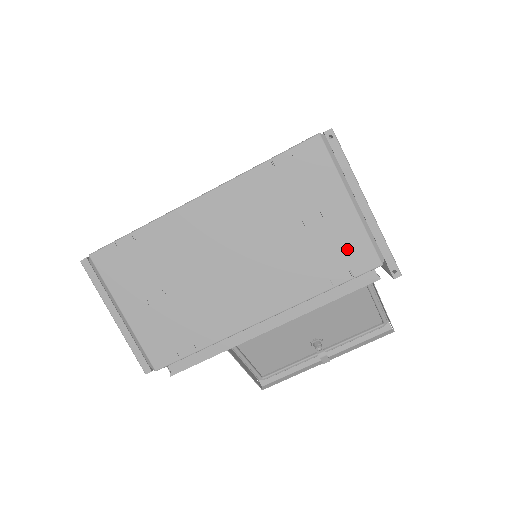
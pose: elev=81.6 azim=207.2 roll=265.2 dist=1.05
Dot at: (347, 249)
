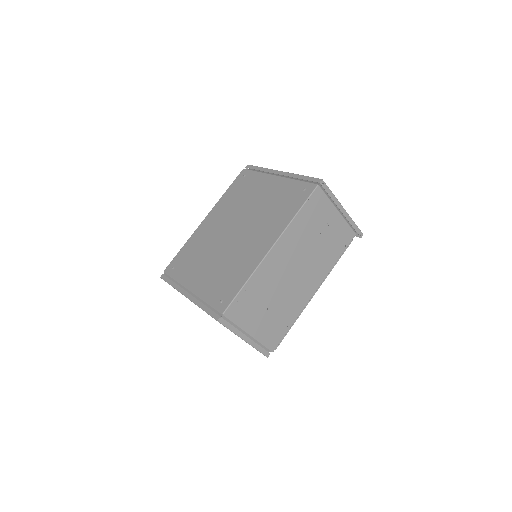
Dot at: (341, 235)
